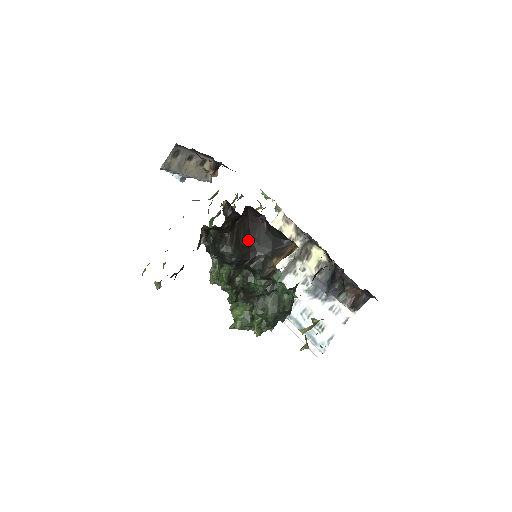
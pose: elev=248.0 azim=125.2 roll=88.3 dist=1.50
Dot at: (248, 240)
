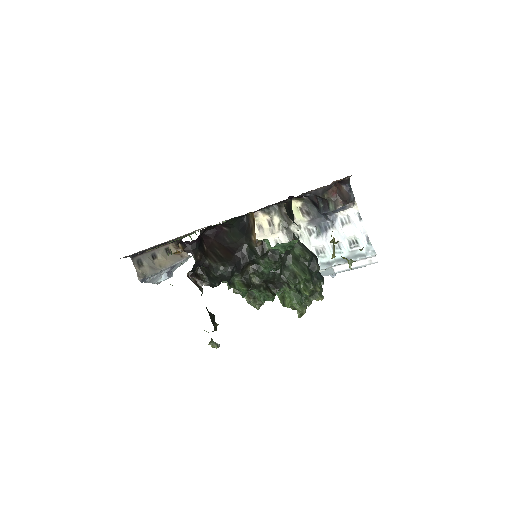
Dot at: (225, 249)
